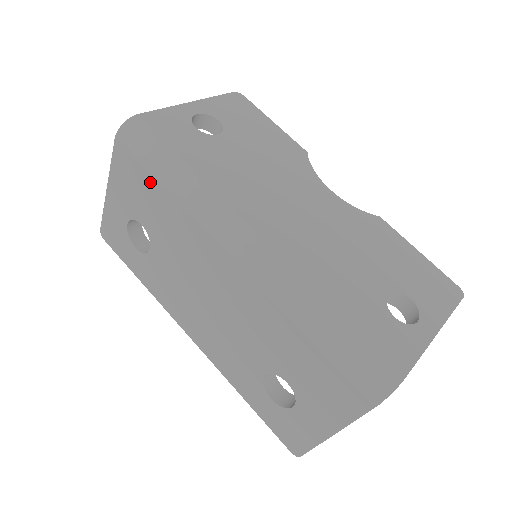
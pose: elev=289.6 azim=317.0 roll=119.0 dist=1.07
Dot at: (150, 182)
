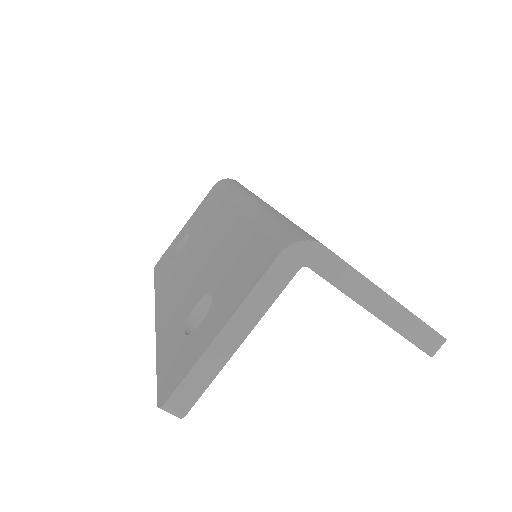
Dot at: (217, 196)
